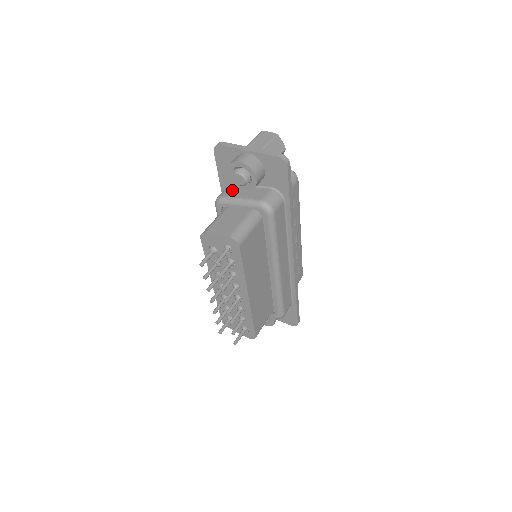
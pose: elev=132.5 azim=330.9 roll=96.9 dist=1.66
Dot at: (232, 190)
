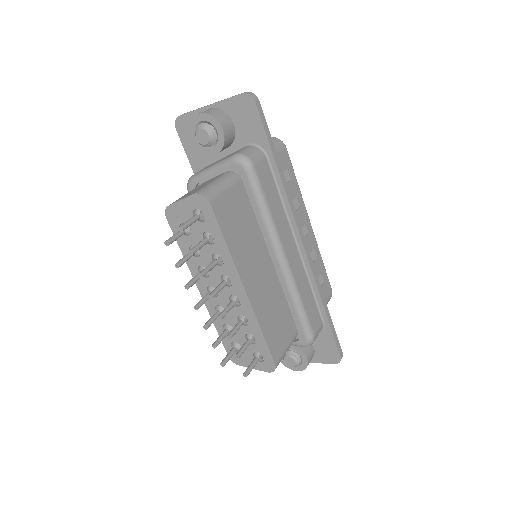
Dot at: occluded
